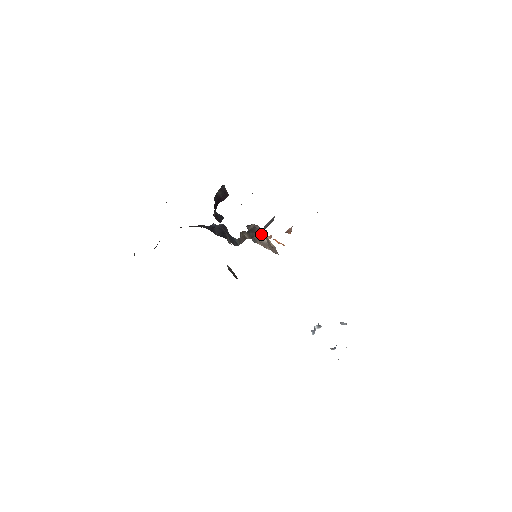
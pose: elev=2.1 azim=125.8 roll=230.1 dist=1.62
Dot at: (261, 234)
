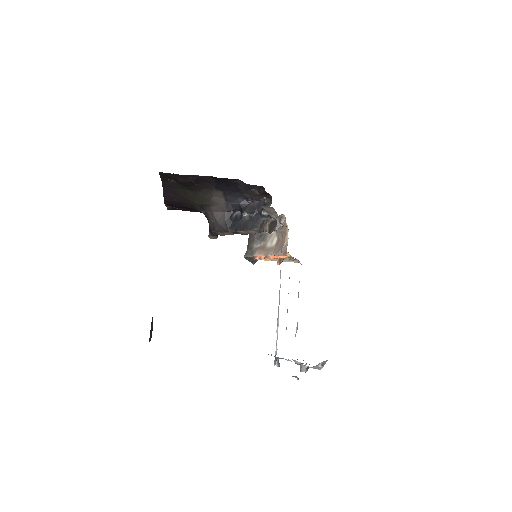
Dot at: (270, 239)
